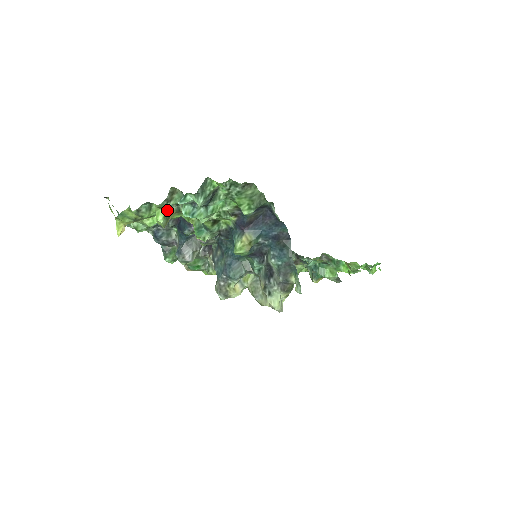
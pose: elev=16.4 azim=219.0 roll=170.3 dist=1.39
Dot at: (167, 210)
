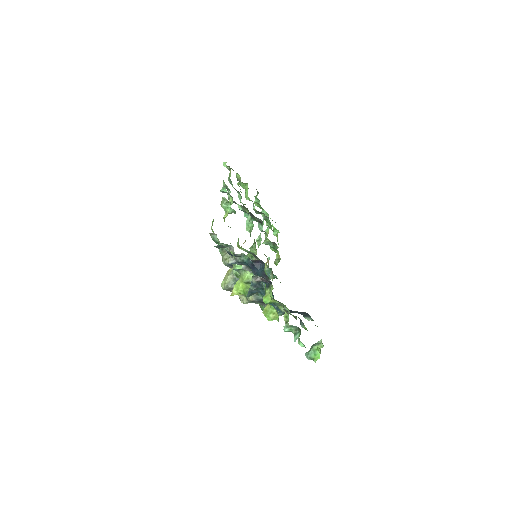
Dot at: occluded
